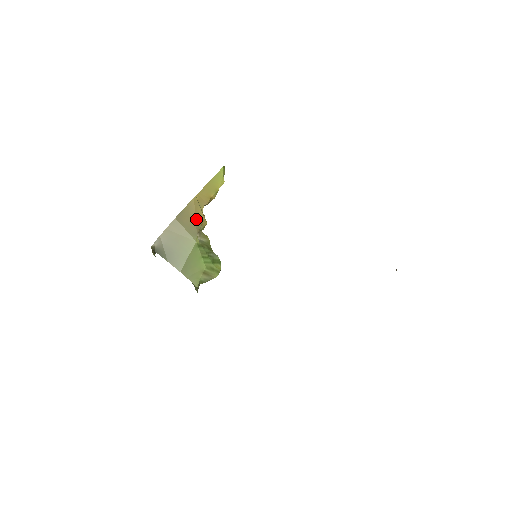
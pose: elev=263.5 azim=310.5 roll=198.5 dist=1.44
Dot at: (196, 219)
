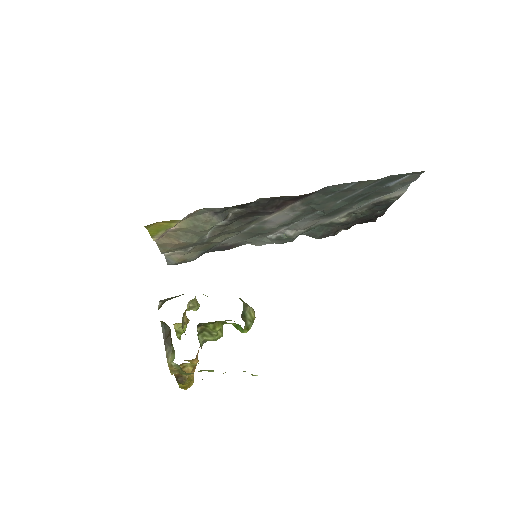
Dot at: occluded
